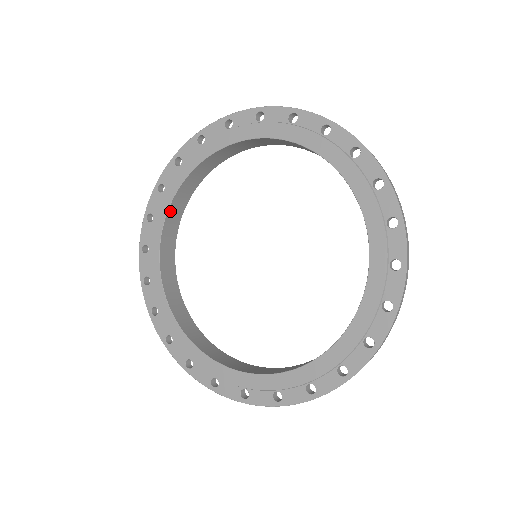
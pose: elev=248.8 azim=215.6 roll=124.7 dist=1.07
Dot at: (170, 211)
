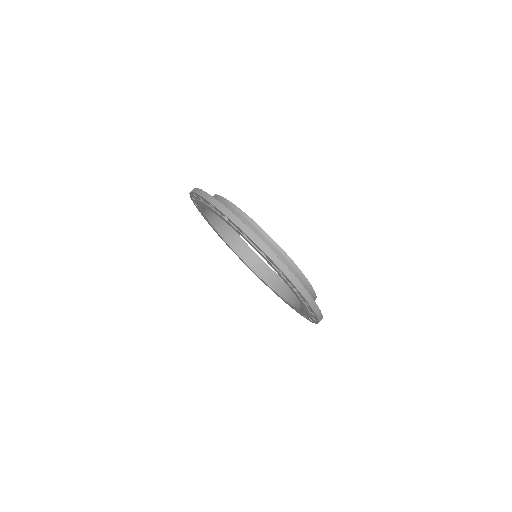
Dot at: (208, 215)
